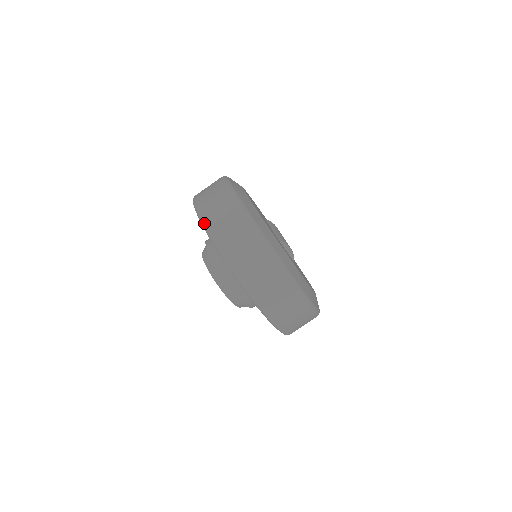
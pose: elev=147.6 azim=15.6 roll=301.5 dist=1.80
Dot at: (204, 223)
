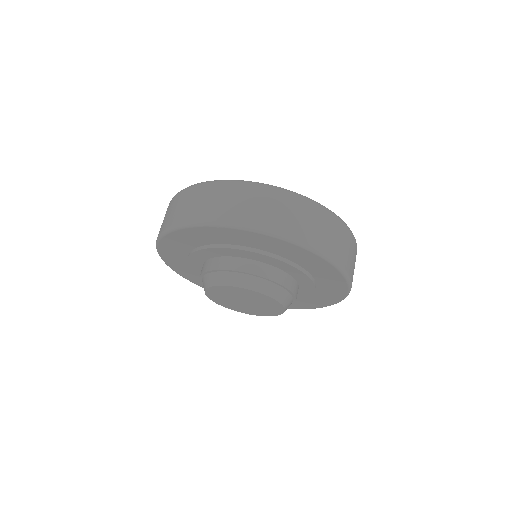
Dot at: (223, 222)
